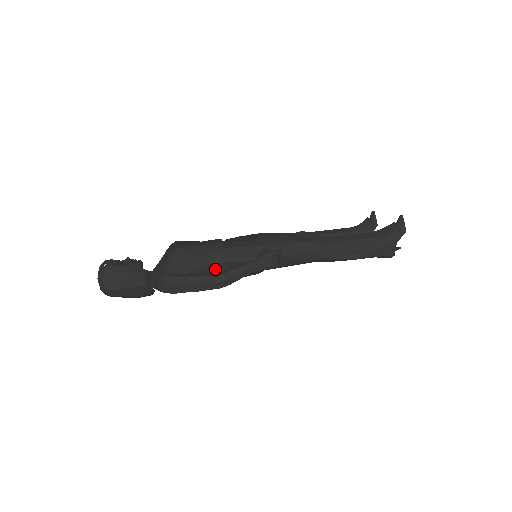
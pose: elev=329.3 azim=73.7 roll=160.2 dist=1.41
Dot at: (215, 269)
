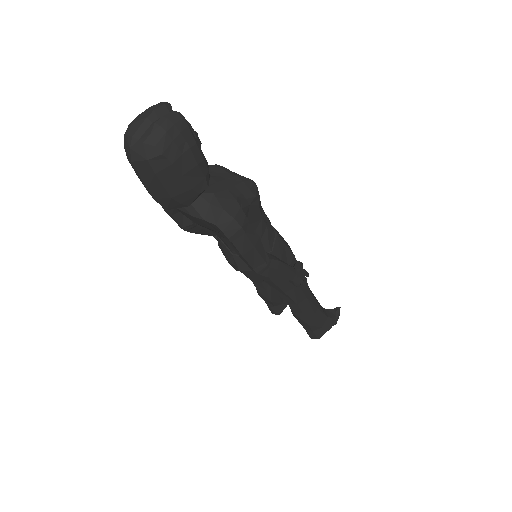
Dot at: occluded
